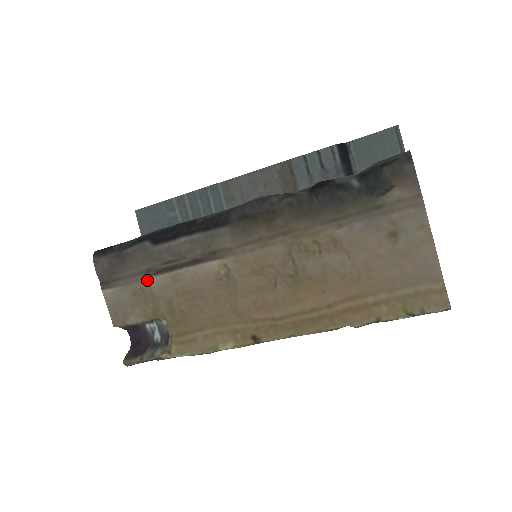
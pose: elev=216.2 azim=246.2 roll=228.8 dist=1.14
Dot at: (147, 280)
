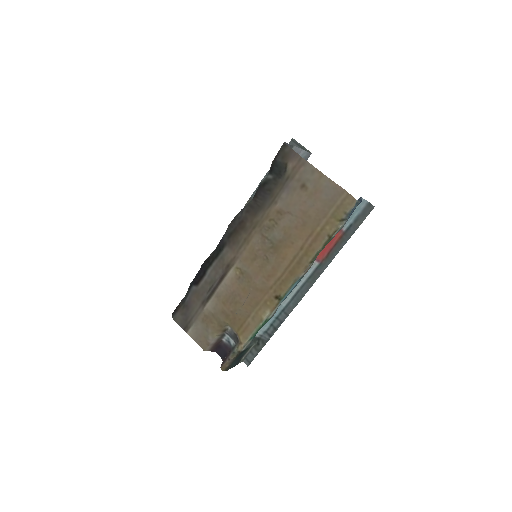
Dot at: (205, 308)
